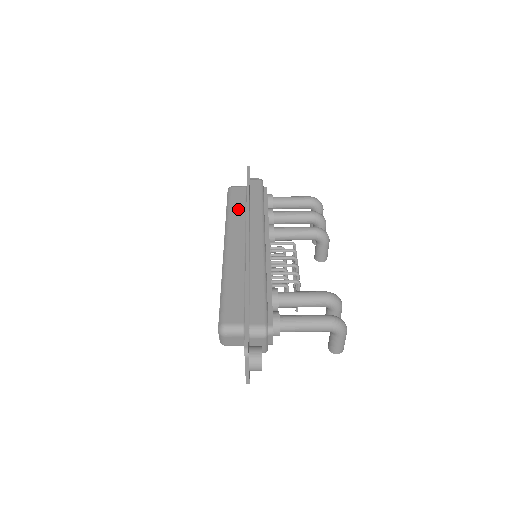
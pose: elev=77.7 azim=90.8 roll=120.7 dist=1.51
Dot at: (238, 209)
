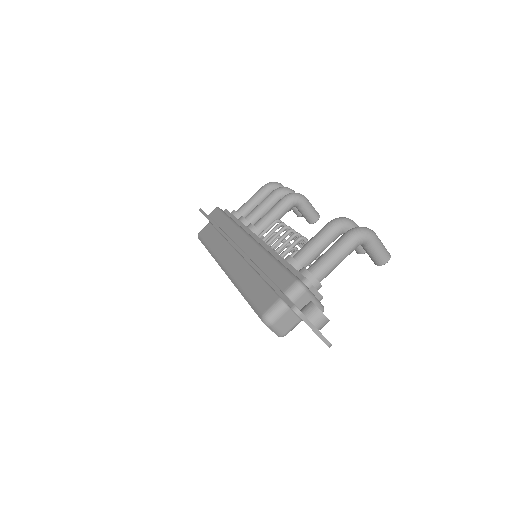
Dot at: (214, 239)
